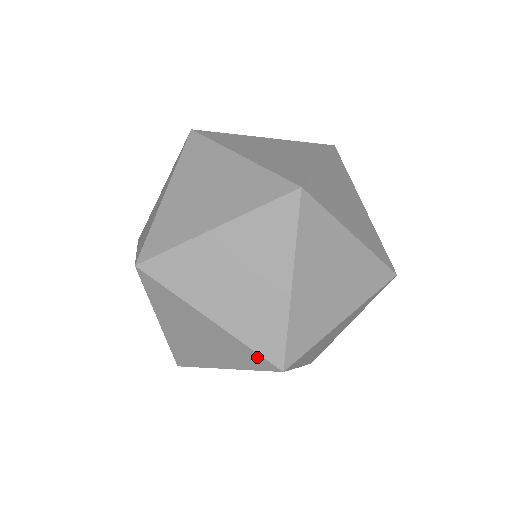
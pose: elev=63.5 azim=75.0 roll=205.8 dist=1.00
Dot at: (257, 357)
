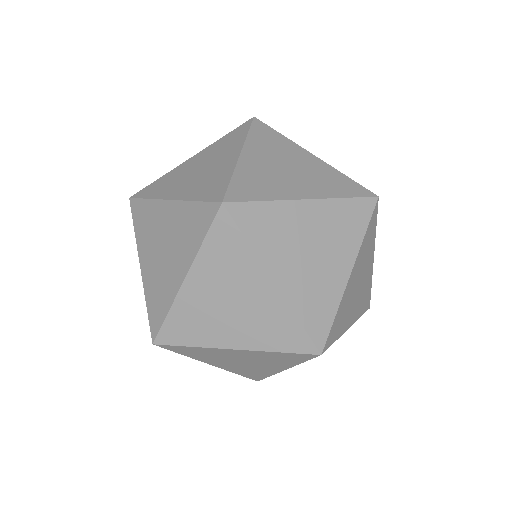
Dot at: (293, 355)
